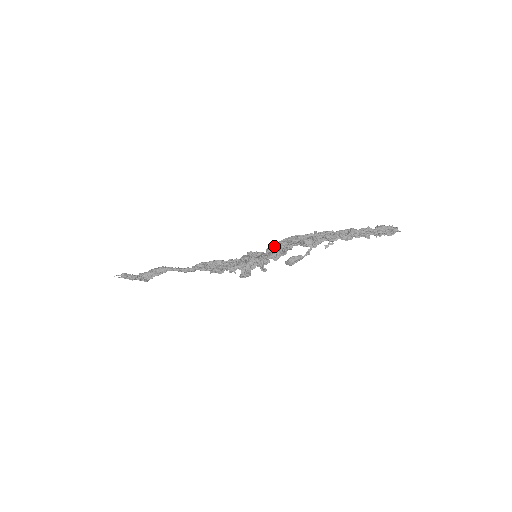
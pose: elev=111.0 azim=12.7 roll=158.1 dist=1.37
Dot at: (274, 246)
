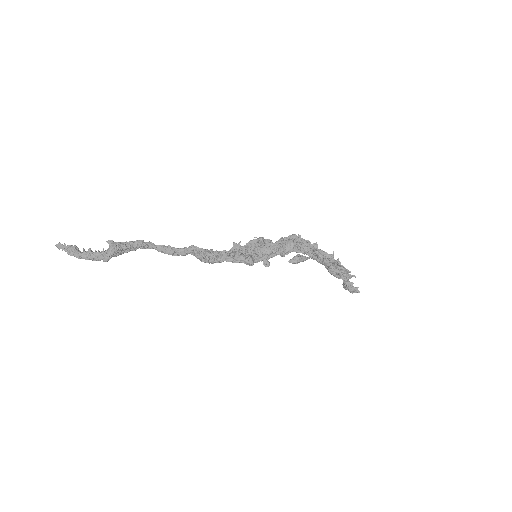
Dot at: (283, 241)
